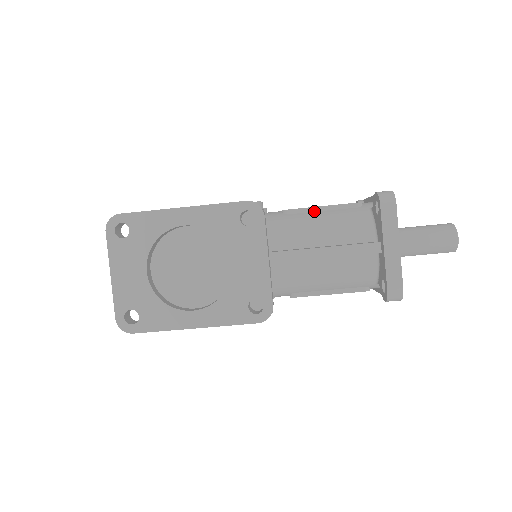
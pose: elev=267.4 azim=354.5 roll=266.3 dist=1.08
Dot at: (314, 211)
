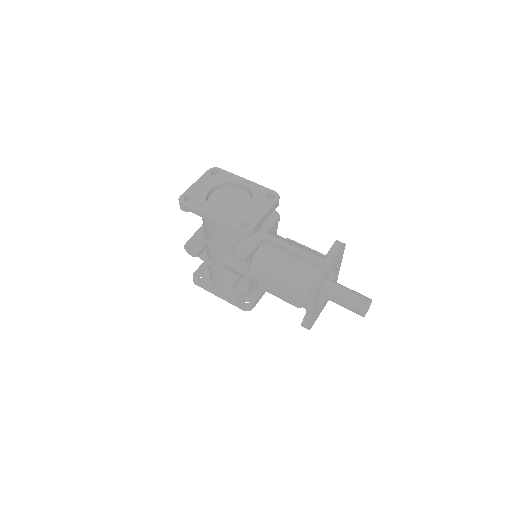
Dot at: occluded
